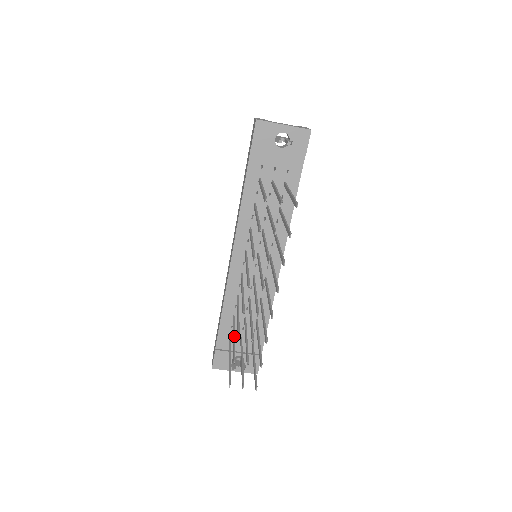
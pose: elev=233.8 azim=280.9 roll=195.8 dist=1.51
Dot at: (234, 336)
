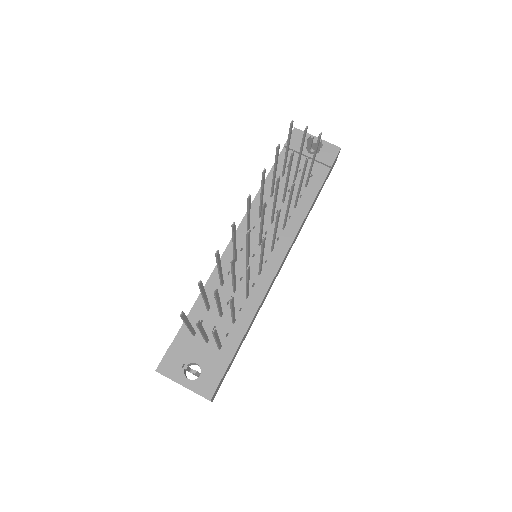
Dot at: (206, 295)
